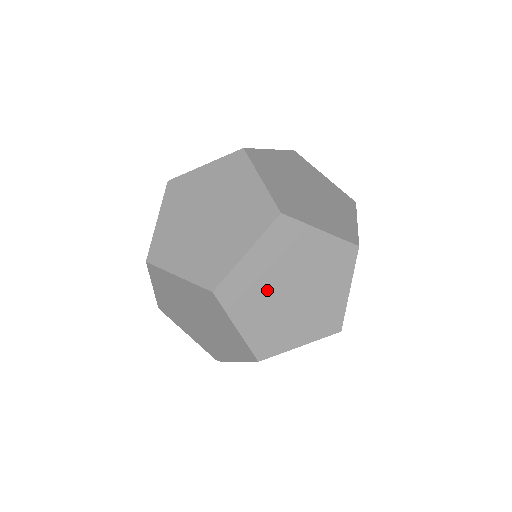
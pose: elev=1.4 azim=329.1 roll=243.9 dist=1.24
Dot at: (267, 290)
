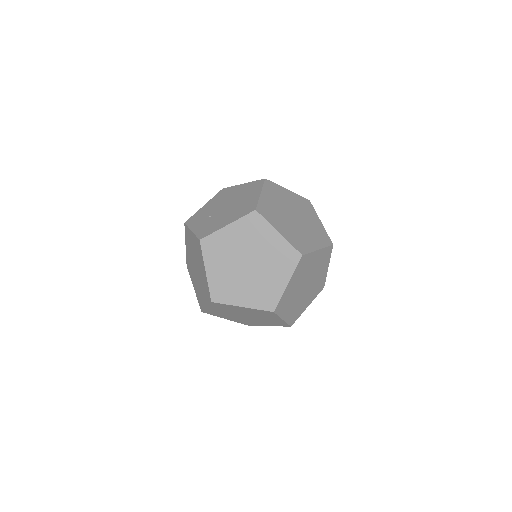
Dot at: (295, 294)
